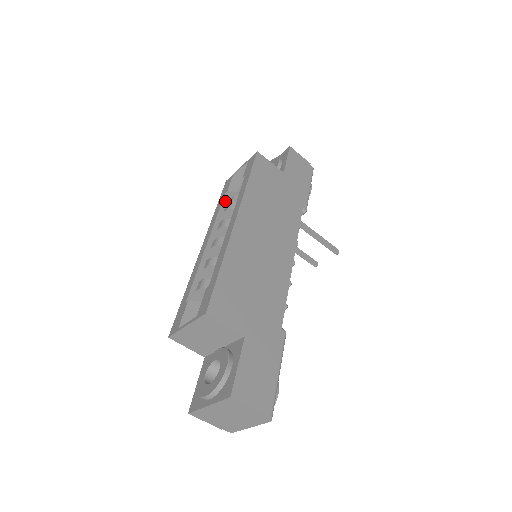
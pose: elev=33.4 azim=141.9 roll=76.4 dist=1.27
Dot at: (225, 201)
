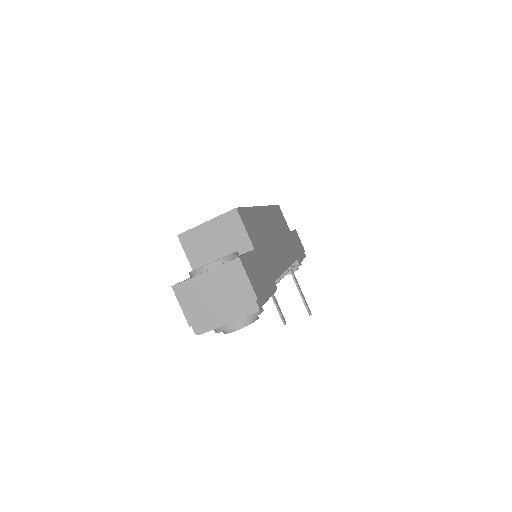
Dot at: occluded
